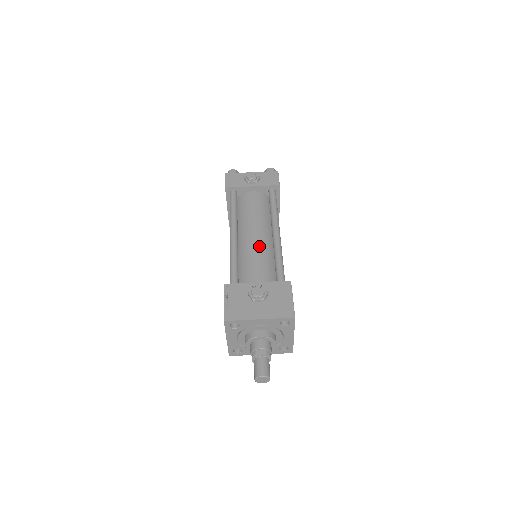
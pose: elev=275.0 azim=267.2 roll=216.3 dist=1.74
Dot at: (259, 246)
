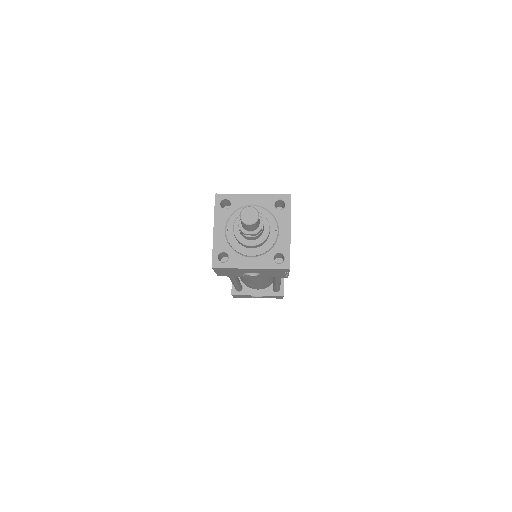
Dot at: occluded
